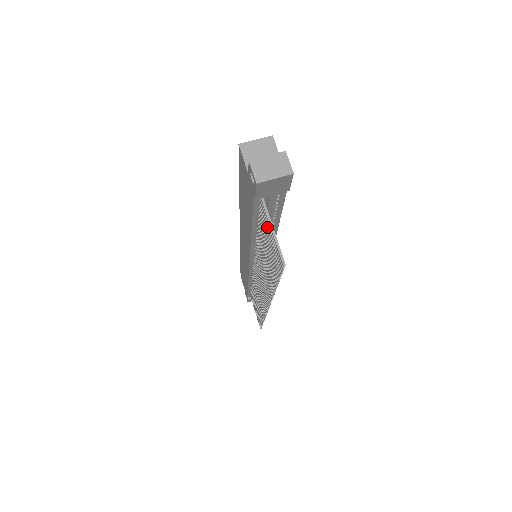
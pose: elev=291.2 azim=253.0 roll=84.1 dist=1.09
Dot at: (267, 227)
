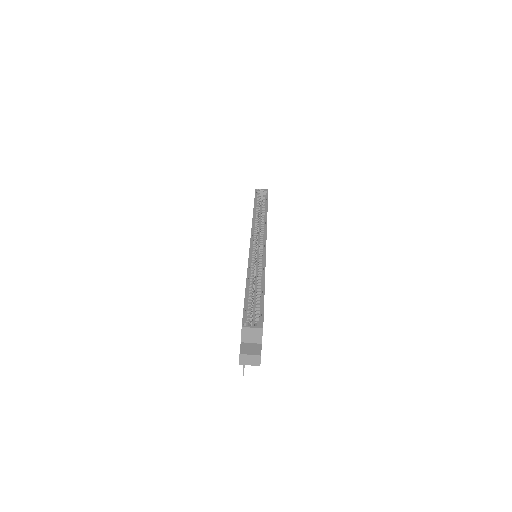
Dot at: occluded
